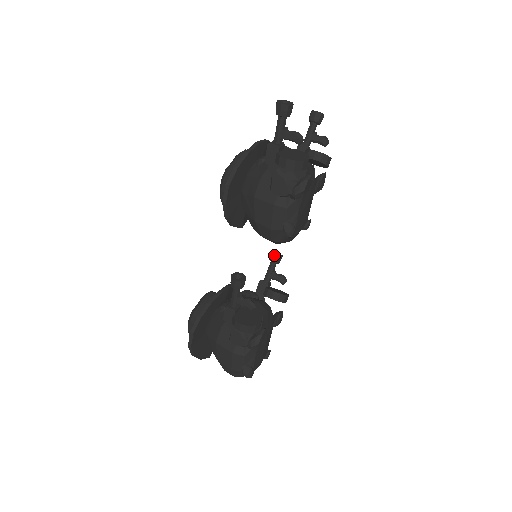
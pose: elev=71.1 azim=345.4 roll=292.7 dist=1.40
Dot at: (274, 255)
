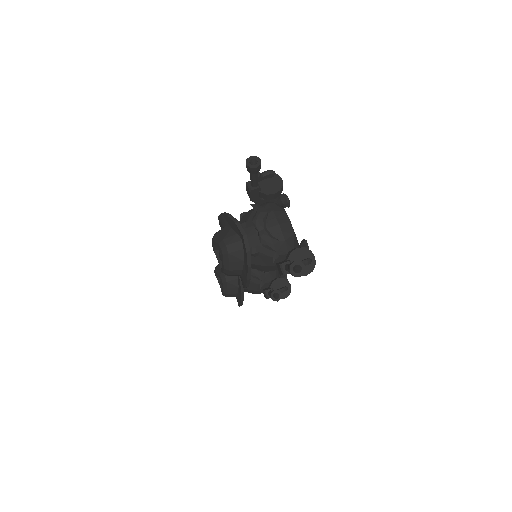
Dot at: occluded
